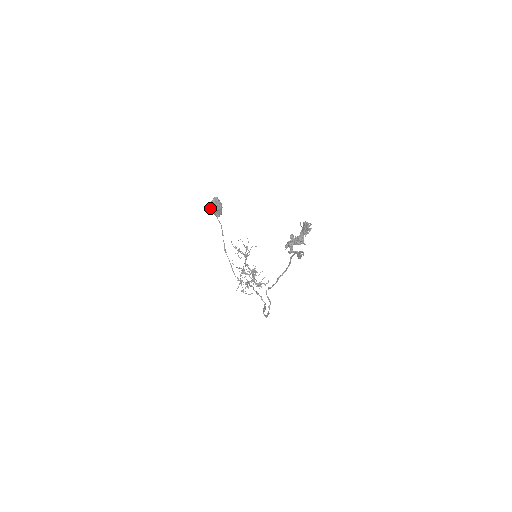
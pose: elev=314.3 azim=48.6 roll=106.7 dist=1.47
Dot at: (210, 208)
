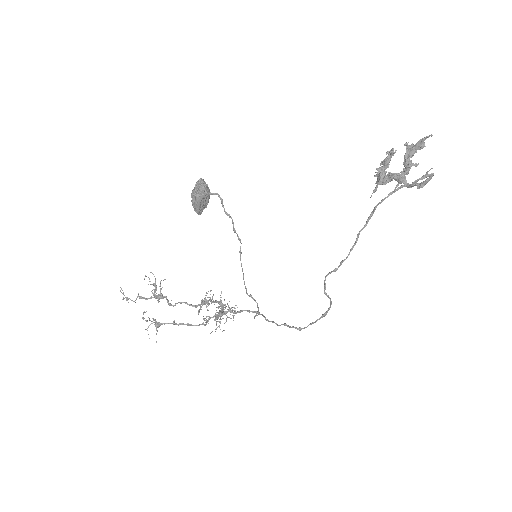
Dot at: (200, 198)
